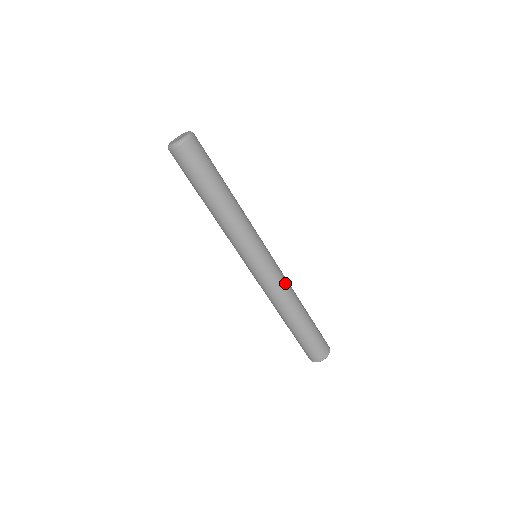
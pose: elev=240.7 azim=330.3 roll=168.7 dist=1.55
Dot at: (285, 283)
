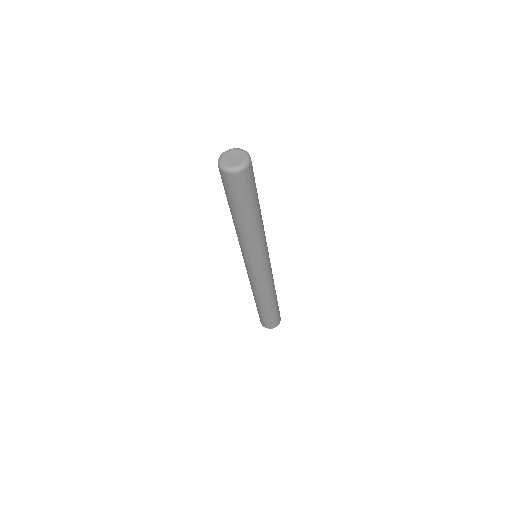
Dot at: occluded
